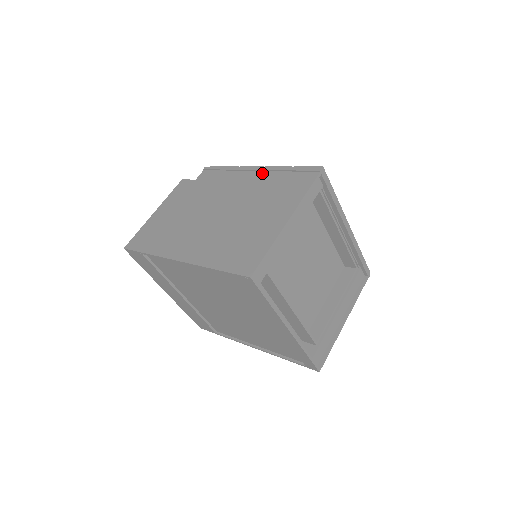
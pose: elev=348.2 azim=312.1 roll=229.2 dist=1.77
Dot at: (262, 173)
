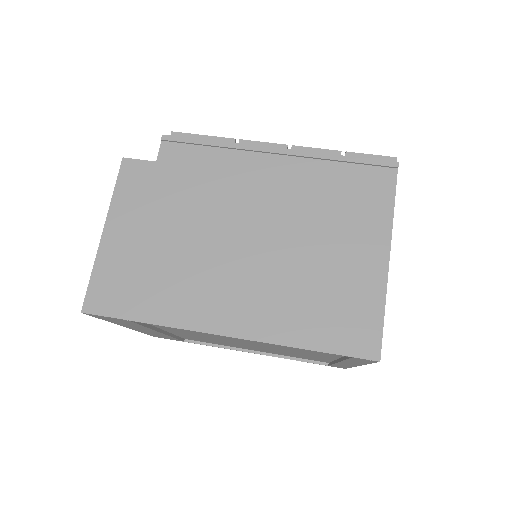
Dot at: (293, 161)
